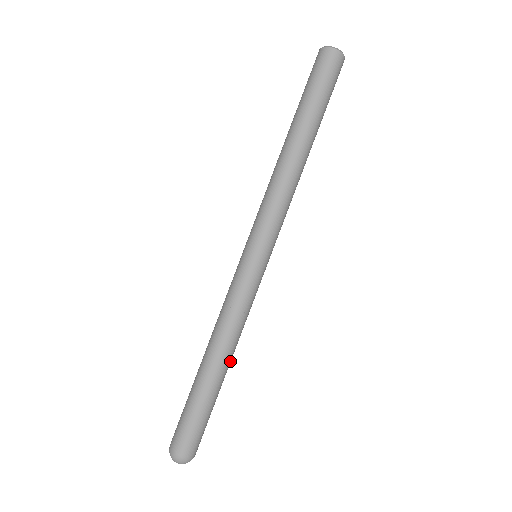
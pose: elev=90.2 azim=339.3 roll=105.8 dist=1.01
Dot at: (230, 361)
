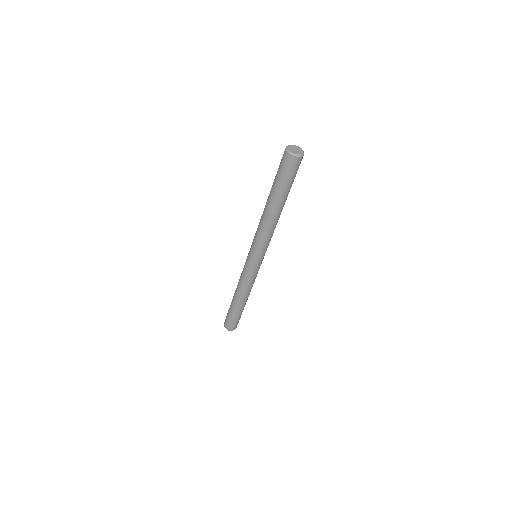
Dot at: (245, 299)
